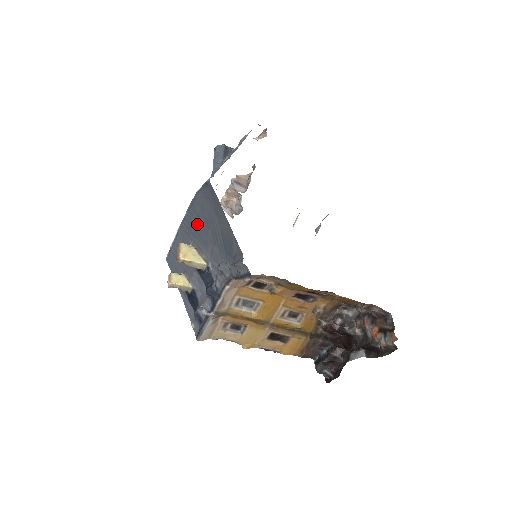
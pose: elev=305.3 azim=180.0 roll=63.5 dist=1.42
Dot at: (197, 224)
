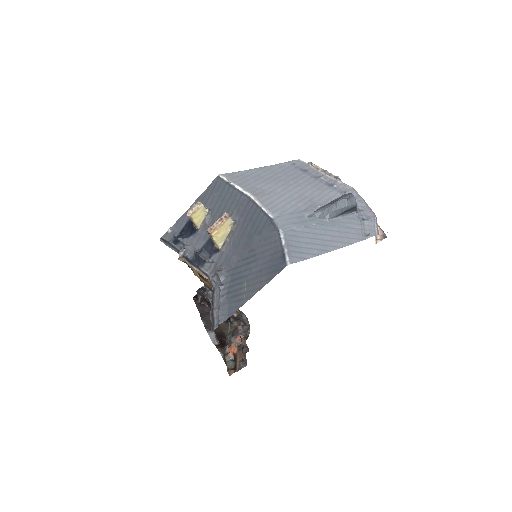
Dot at: (253, 229)
